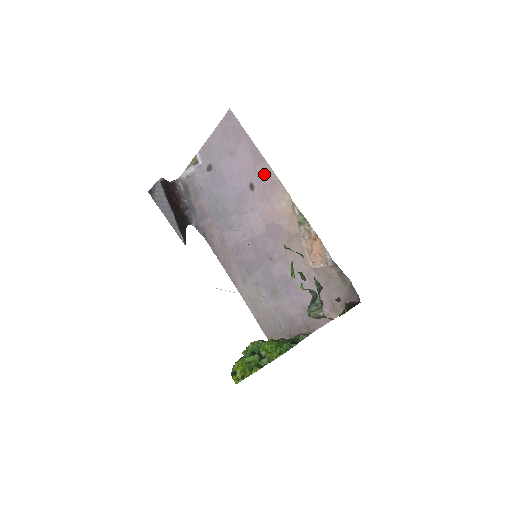
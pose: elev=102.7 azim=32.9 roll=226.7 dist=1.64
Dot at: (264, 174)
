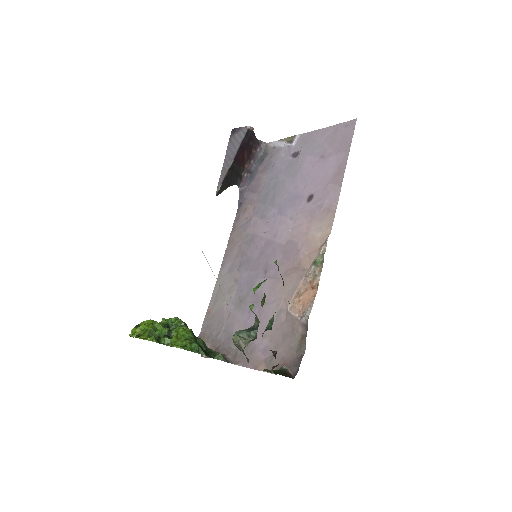
Dot at: (329, 196)
